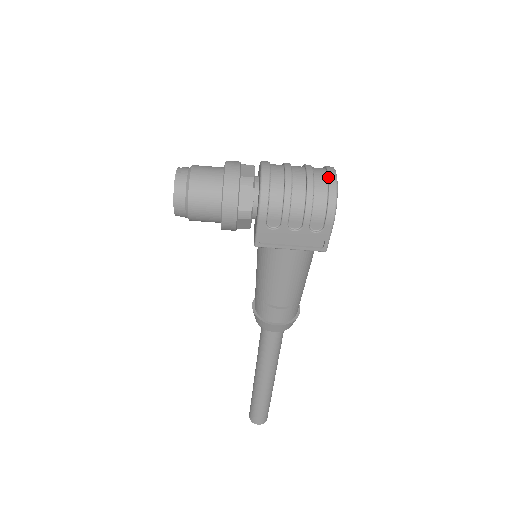
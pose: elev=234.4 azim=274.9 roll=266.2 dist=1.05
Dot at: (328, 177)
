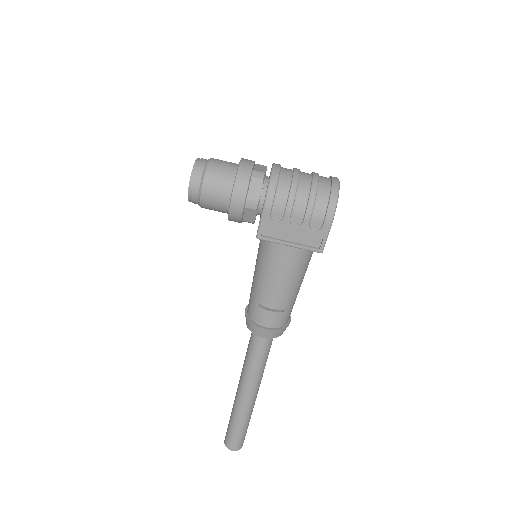
Dot at: (332, 182)
